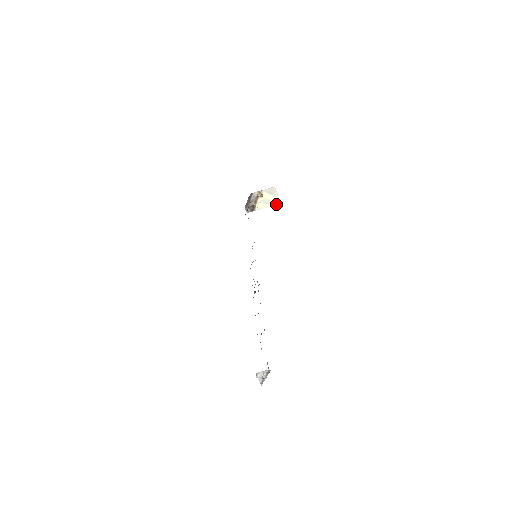
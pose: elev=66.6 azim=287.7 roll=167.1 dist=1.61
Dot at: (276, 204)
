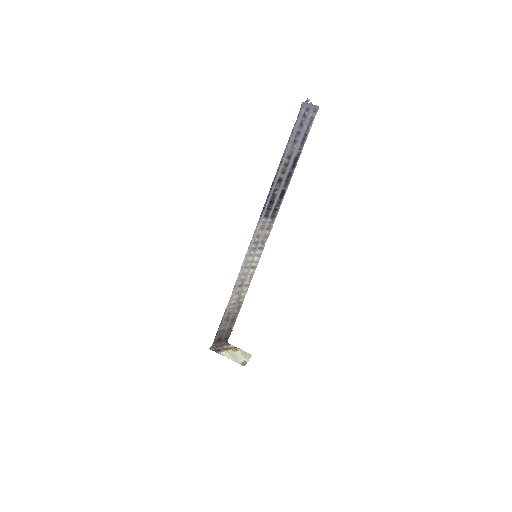
Dot at: occluded
